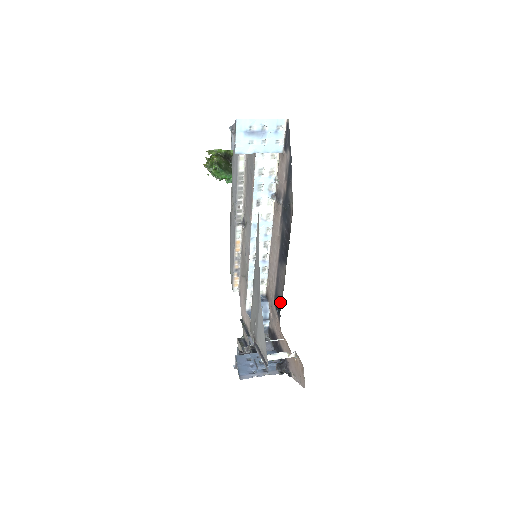
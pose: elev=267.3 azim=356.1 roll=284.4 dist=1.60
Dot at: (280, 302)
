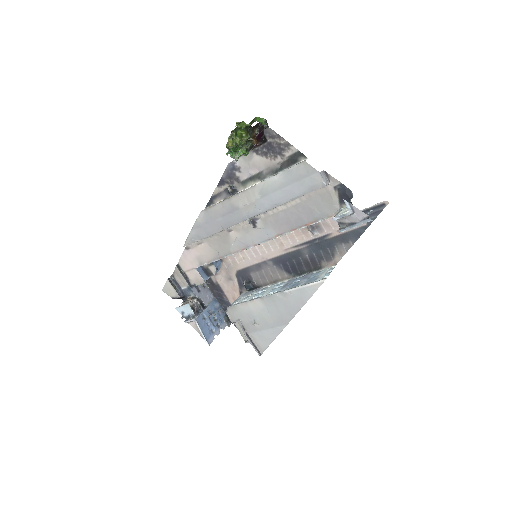
Dot at: (255, 285)
